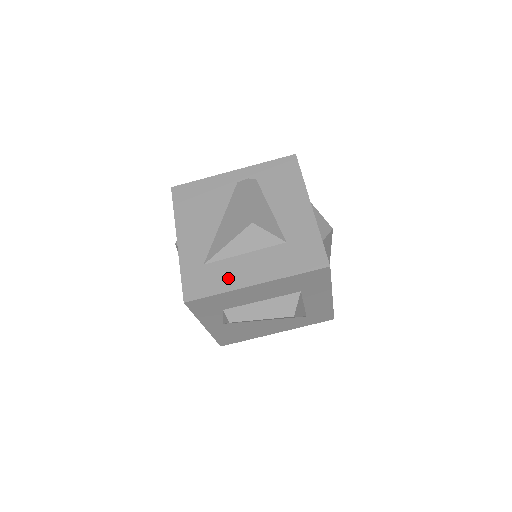
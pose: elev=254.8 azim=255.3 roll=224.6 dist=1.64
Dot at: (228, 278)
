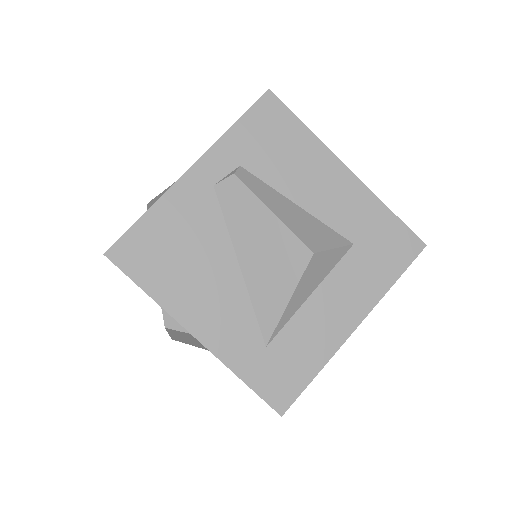
Dot at: (315, 343)
